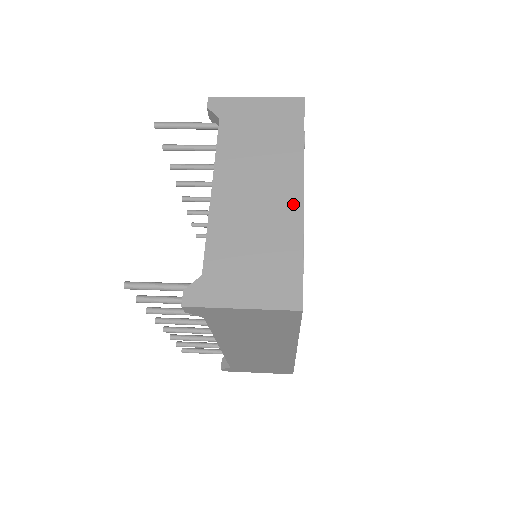
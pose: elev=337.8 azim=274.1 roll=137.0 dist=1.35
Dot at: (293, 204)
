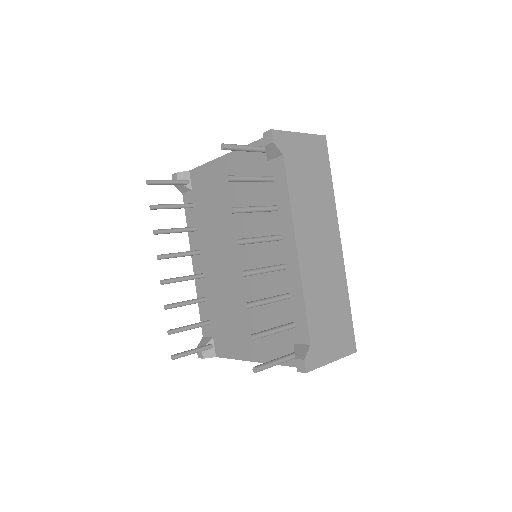
Dot at: occluded
